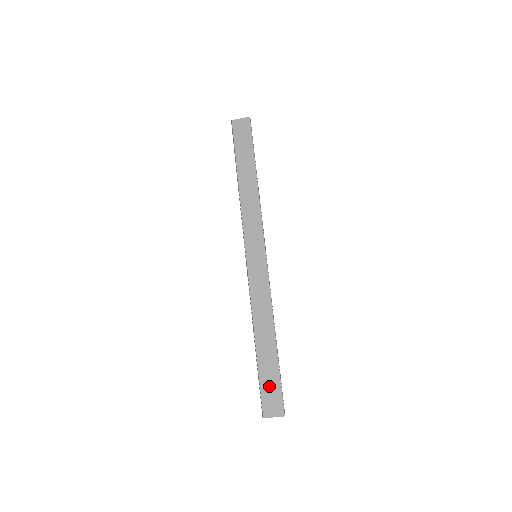
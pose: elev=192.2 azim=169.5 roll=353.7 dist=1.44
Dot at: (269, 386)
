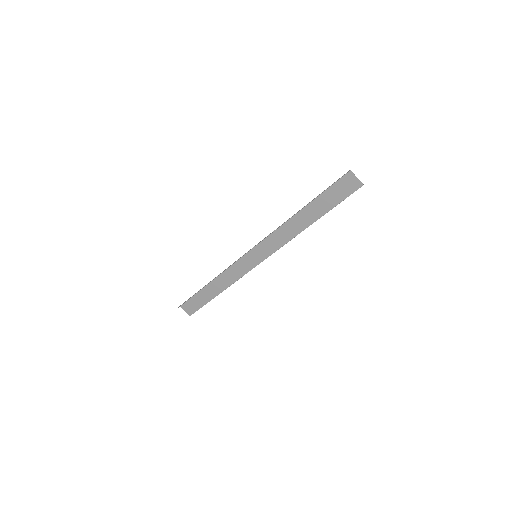
Dot at: (195, 302)
